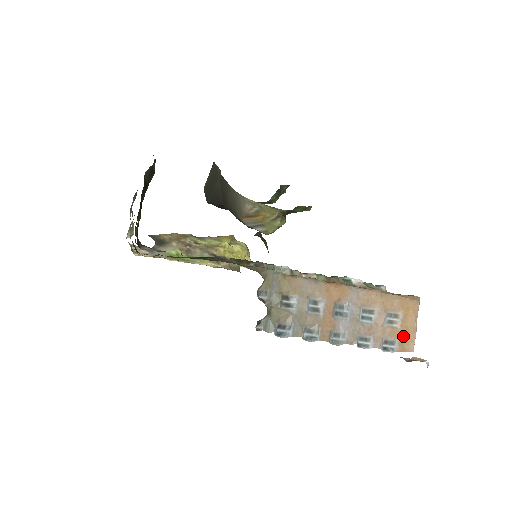
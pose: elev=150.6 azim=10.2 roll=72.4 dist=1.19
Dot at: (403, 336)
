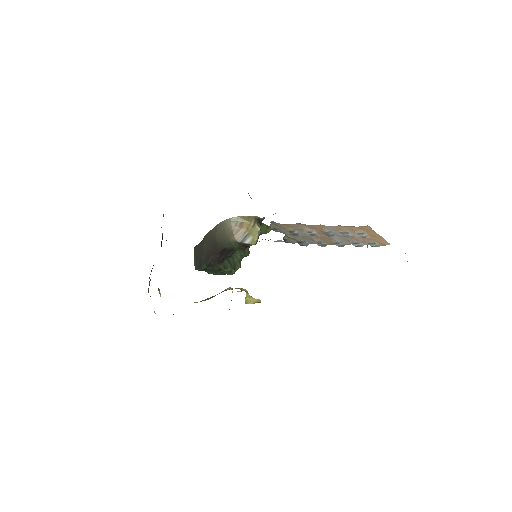
Dot at: (376, 240)
